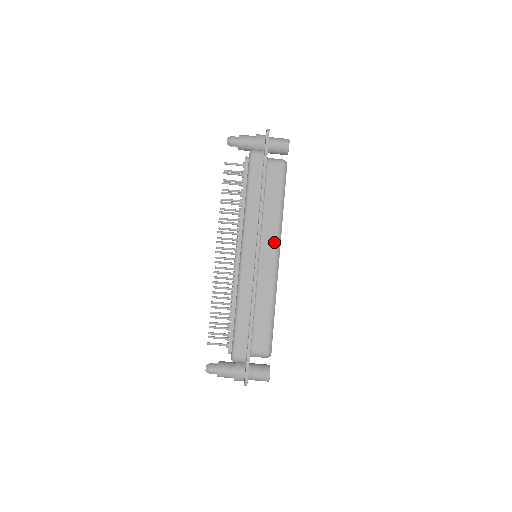
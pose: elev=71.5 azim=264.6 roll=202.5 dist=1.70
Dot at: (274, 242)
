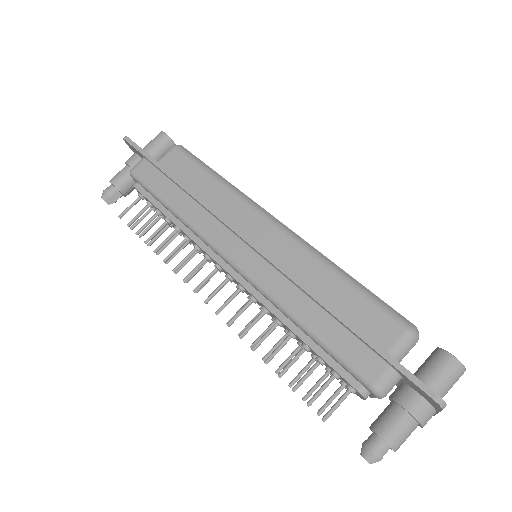
Dot at: (252, 213)
